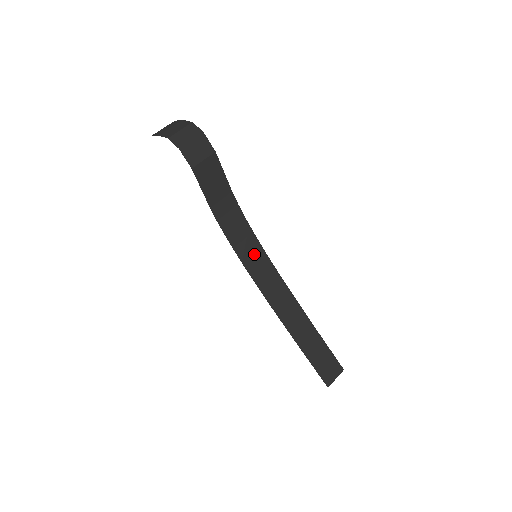
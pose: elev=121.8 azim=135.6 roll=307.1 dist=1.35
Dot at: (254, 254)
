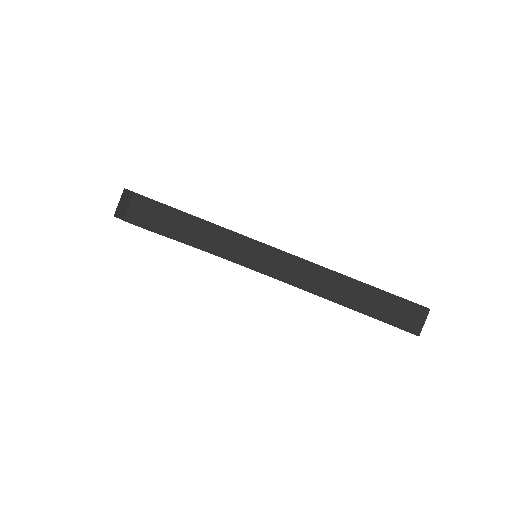
Dot at: (257, 254)
